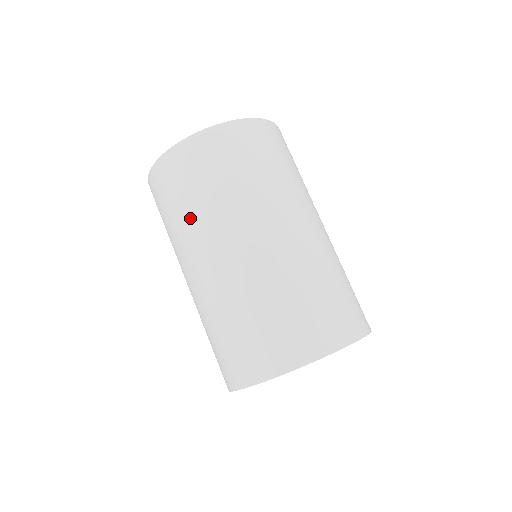
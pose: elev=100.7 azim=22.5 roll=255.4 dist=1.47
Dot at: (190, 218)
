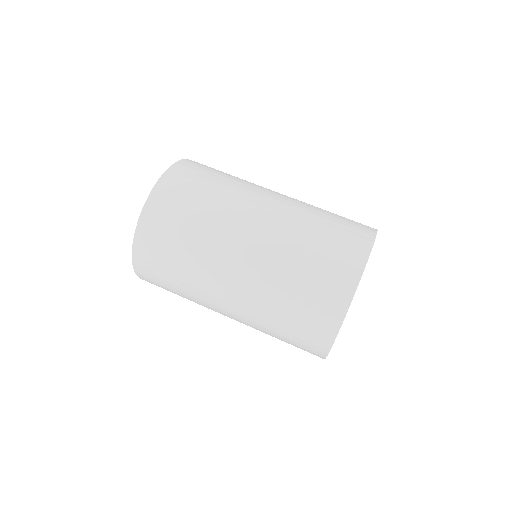
Dot at: (203, 231)
